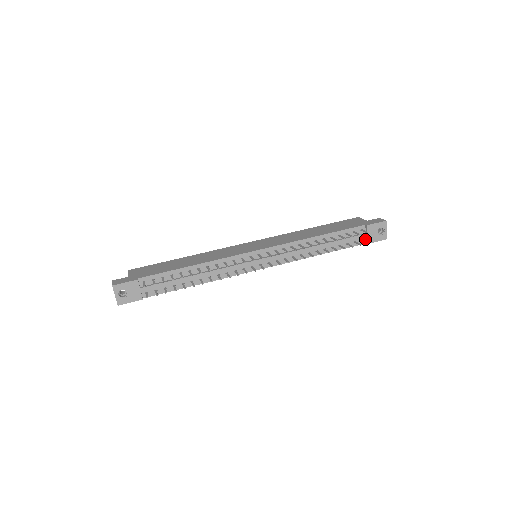
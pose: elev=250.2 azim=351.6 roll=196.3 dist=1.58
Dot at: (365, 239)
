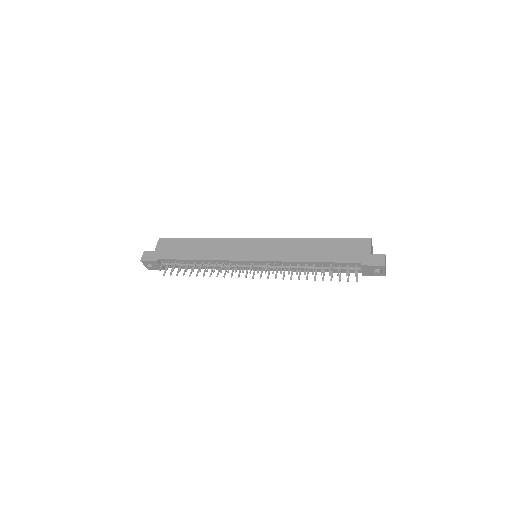
Dot at: (361, 271)
